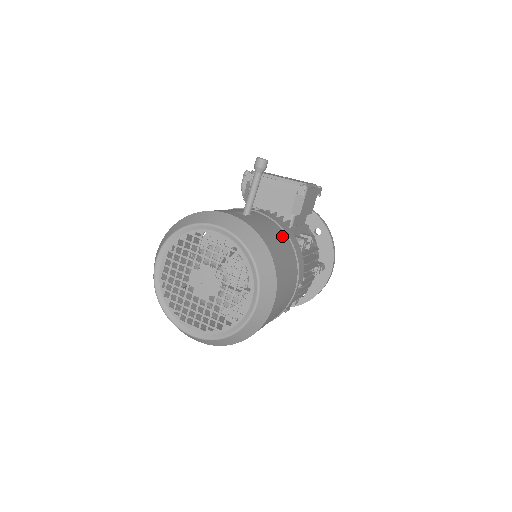
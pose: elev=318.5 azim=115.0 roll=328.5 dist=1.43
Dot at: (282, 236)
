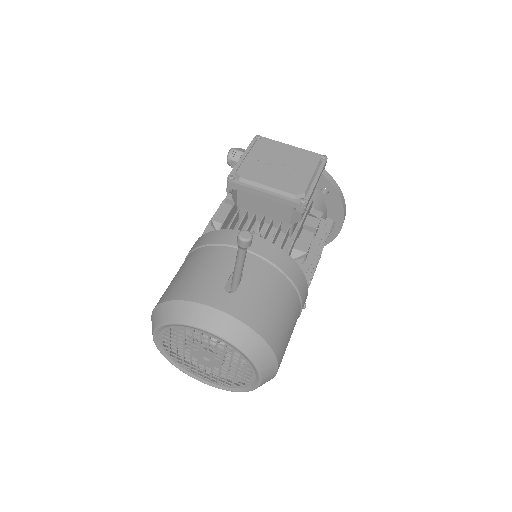
Dot at: (280, 287)
